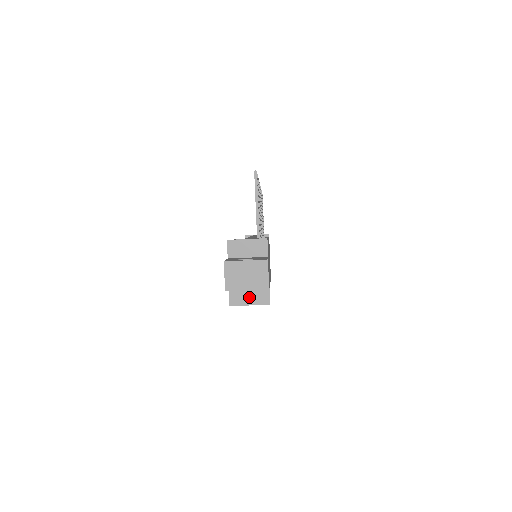
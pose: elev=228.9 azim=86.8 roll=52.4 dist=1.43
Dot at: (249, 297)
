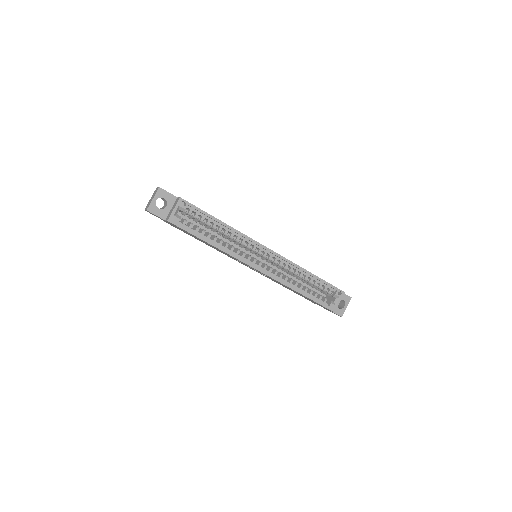
Dot at: (173, 209)
